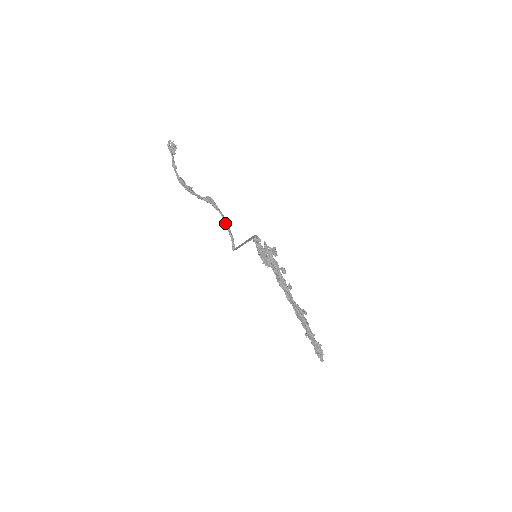
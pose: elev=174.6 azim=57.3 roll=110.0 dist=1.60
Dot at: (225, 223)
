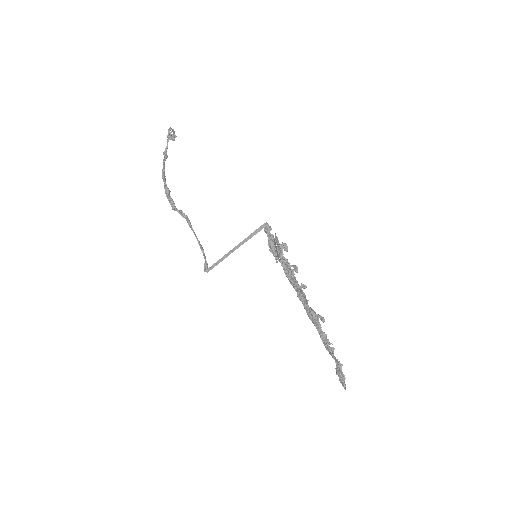
Dot at: (198, 242)
